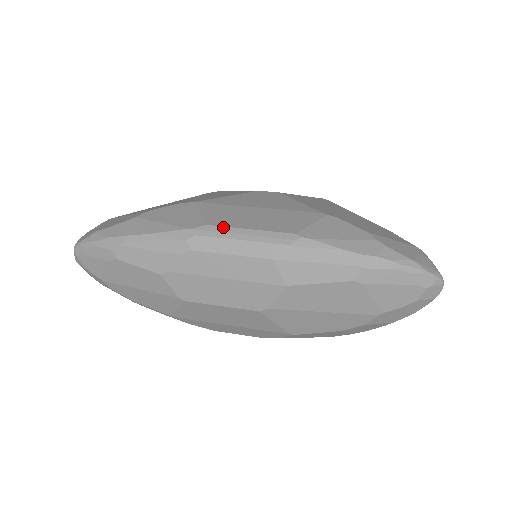
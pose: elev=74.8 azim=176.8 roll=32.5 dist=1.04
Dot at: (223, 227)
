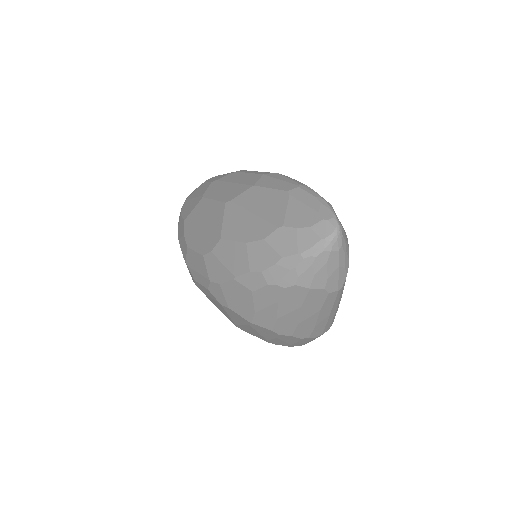
Dot at: occluded
